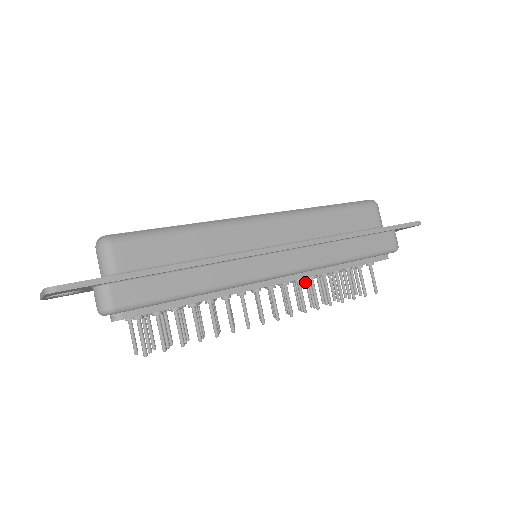
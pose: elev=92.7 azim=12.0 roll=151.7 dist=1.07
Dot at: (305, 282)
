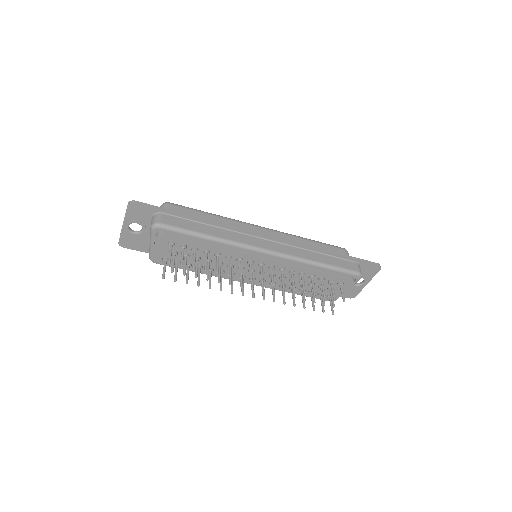
Dot at: occluded
